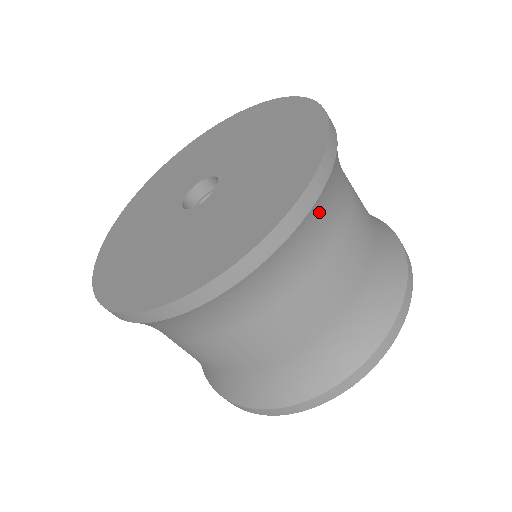
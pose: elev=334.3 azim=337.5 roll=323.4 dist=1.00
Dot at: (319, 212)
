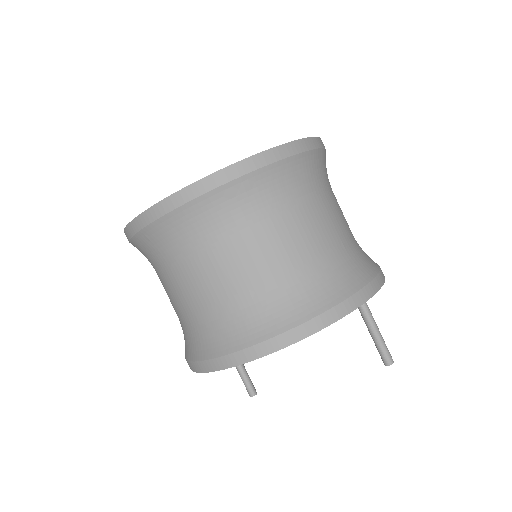
Dot at: (216, 204)
